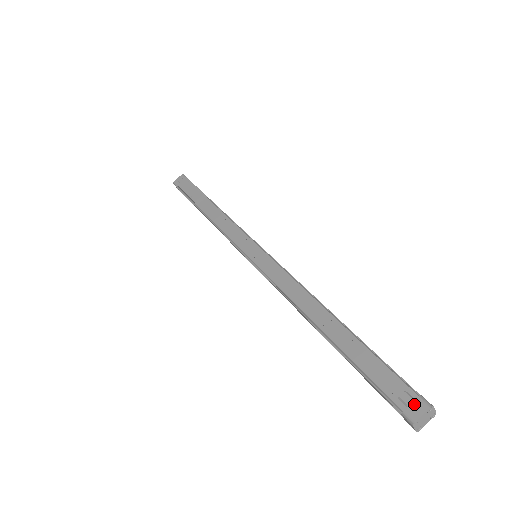
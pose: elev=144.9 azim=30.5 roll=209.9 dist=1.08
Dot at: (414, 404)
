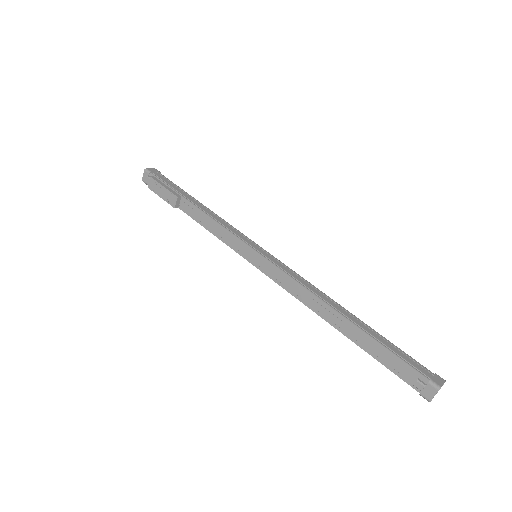
Dot at: (426, 389)
